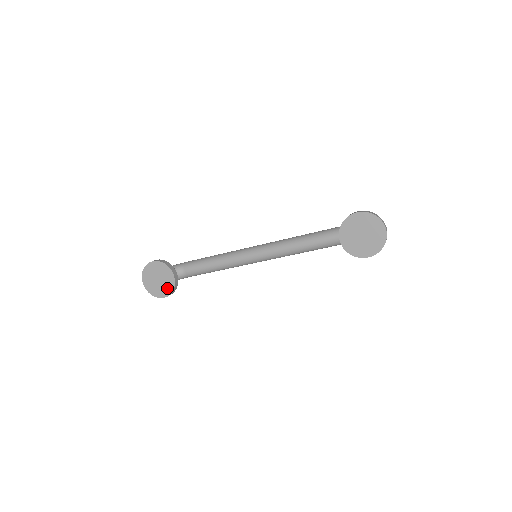
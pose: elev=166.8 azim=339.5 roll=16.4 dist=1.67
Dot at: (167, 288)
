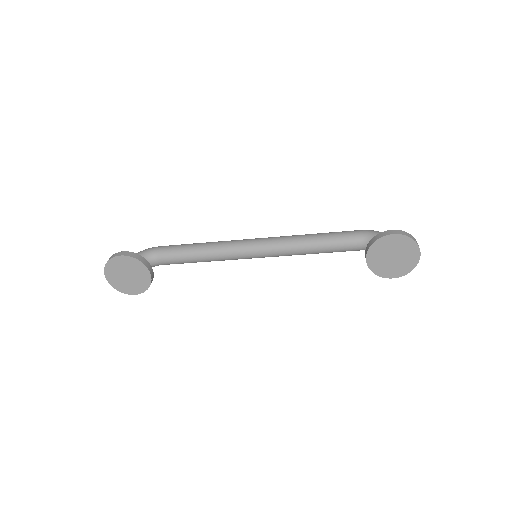
Dot at: (140, 285)
